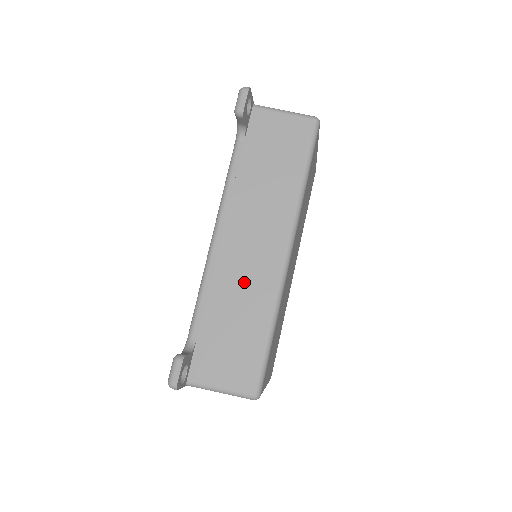
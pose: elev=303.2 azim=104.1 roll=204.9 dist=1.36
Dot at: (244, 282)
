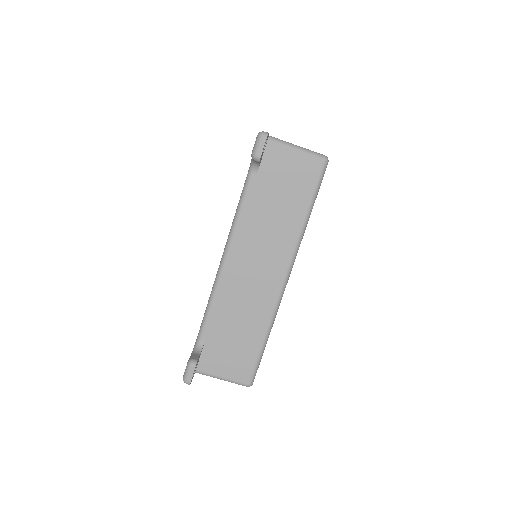
Dot at: (247, 300)
